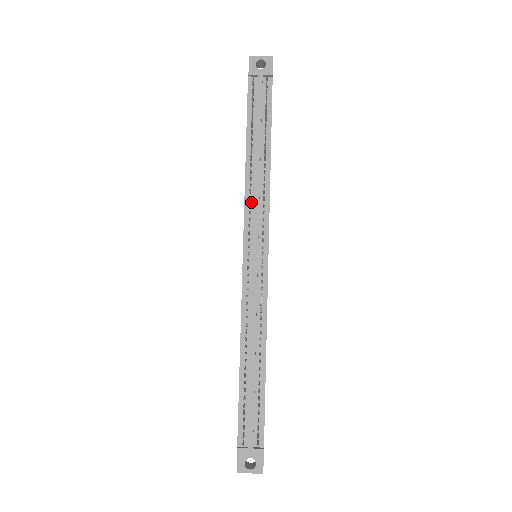
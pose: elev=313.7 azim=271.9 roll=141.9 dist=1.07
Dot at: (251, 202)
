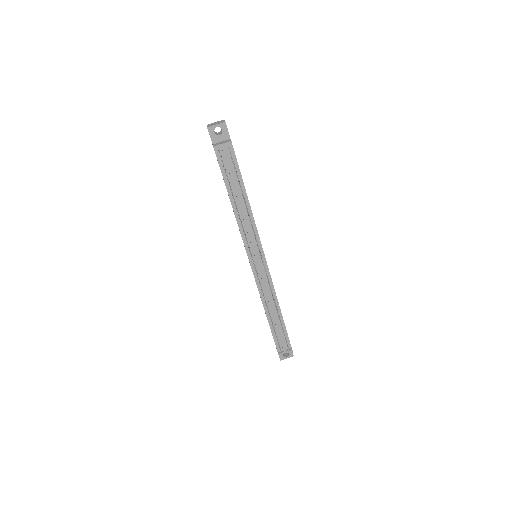
Dot at: (245, 232)
